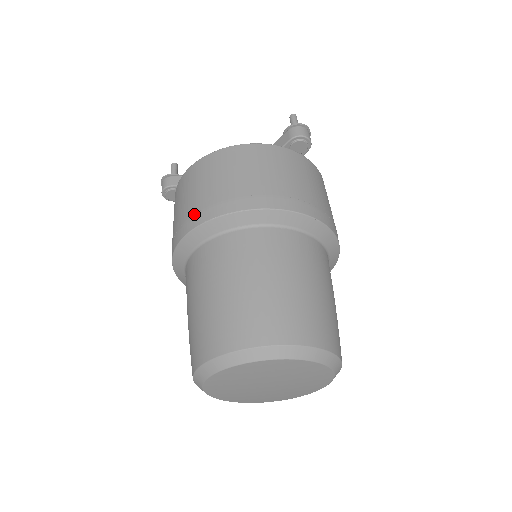
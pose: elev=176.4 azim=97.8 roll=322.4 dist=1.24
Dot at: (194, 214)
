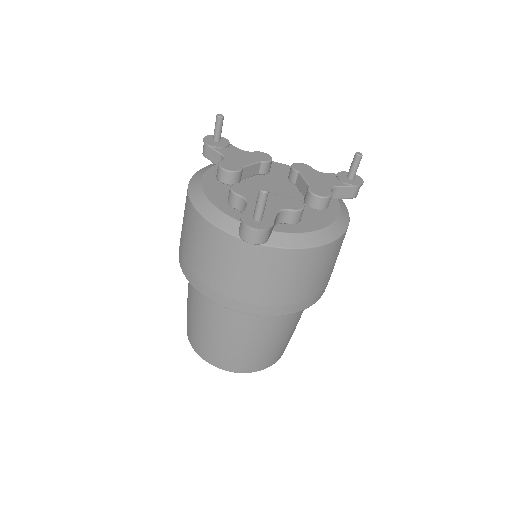
Dot at: occluded
